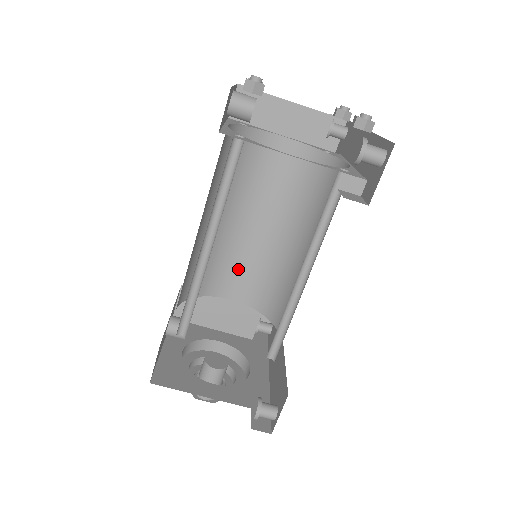
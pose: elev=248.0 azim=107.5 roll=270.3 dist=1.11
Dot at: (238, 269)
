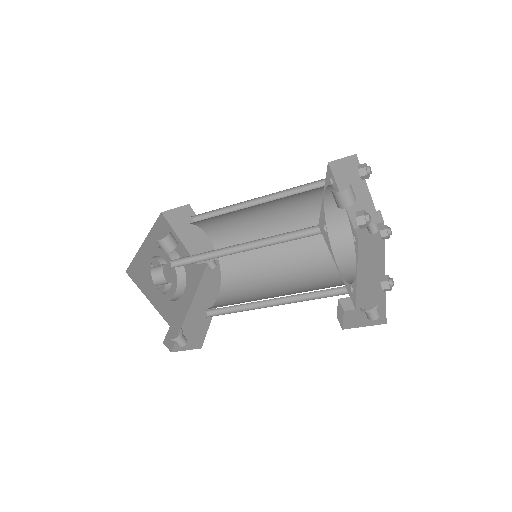
Dot at: (233, 231)
